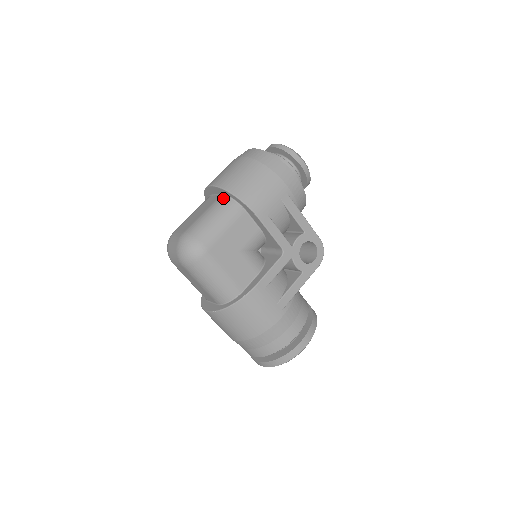
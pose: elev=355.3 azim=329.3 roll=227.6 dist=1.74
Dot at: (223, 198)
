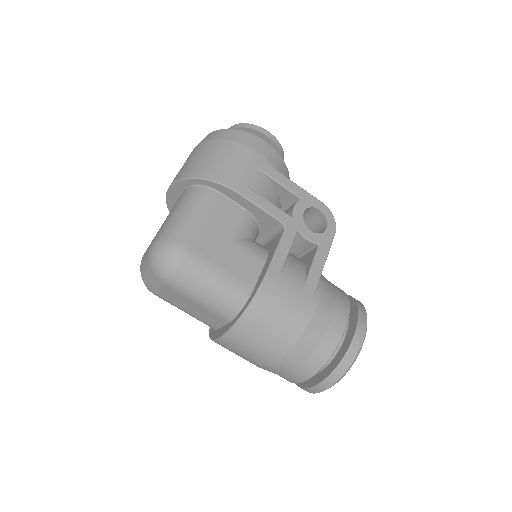
Dot at: (187, 190)
